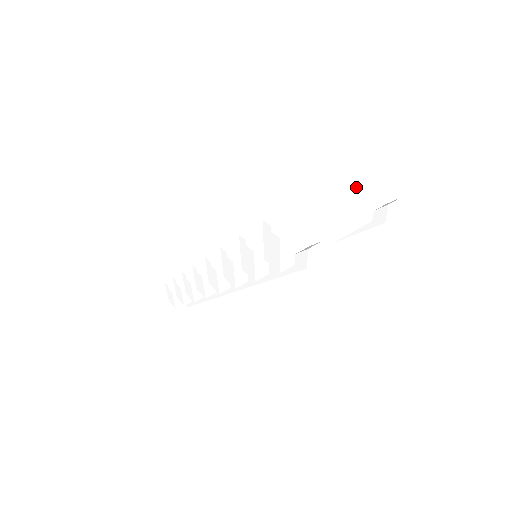
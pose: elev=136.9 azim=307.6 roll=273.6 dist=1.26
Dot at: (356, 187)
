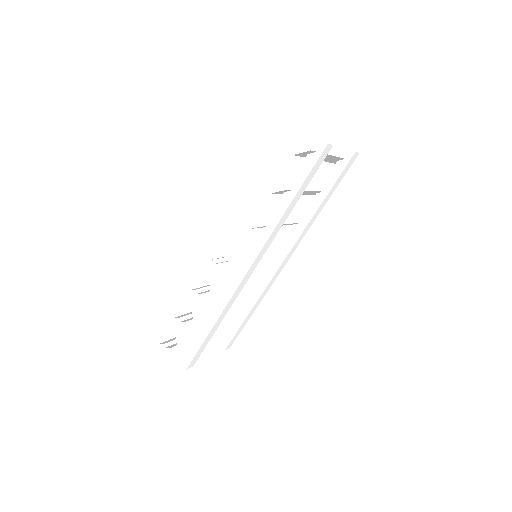
Dot at: occluded
